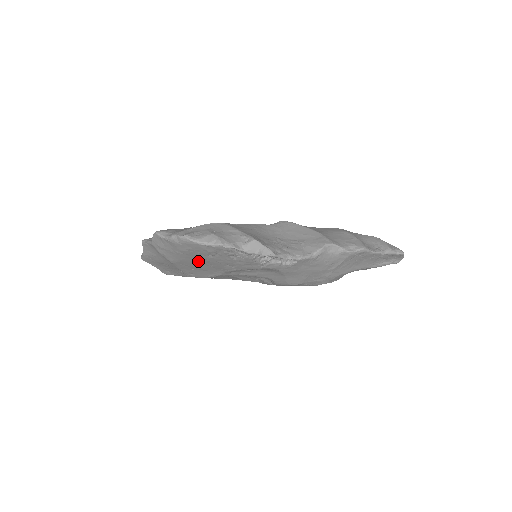
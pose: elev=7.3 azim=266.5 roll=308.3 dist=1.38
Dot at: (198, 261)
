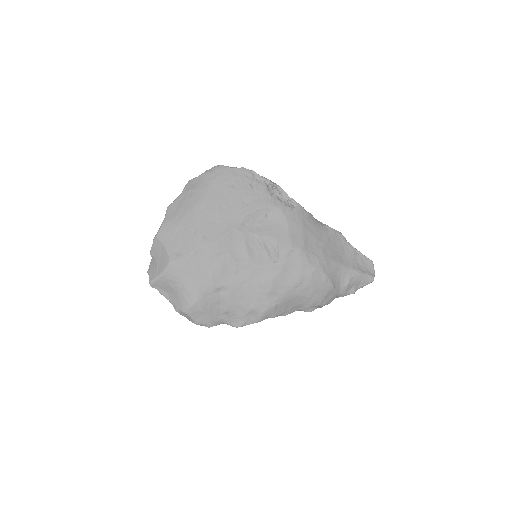
Dot at: (220, 200)
